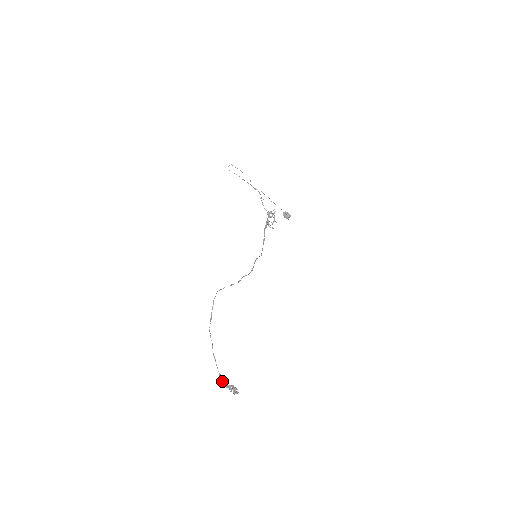
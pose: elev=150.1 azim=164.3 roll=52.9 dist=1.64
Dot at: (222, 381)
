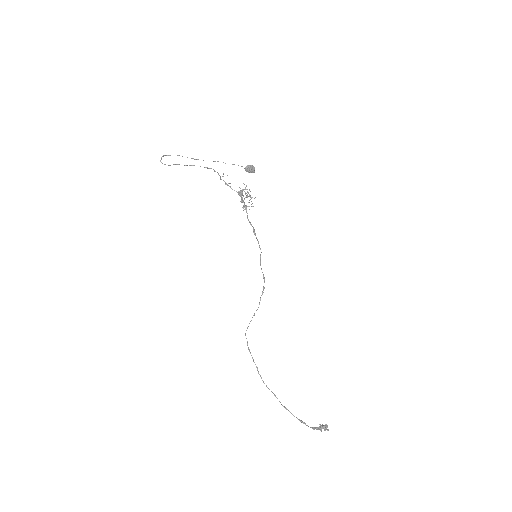
Dot at: occluded
